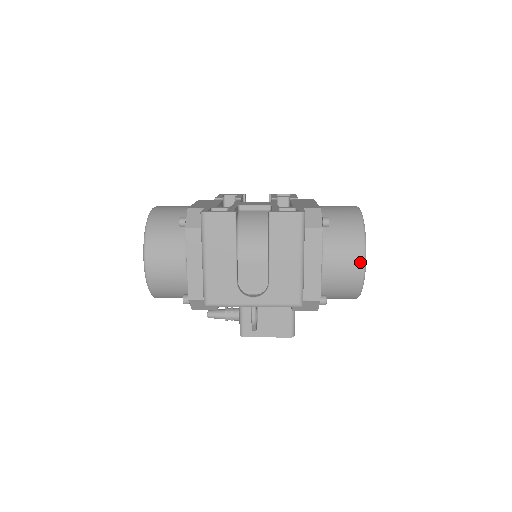
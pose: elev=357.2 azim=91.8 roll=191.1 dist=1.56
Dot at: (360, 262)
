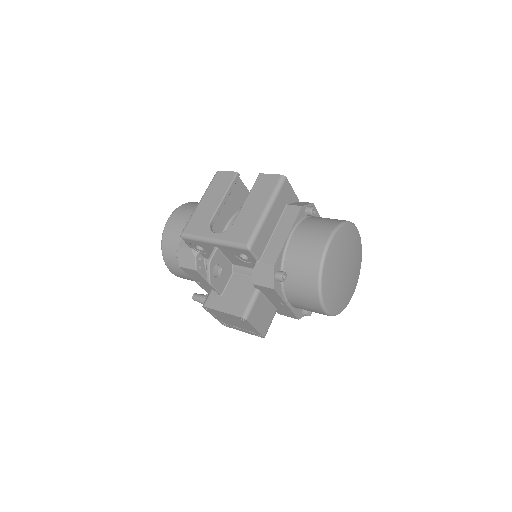
Dot at: (324, 240)
